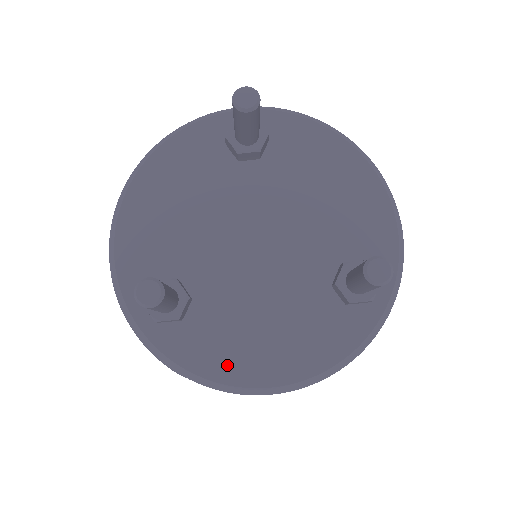
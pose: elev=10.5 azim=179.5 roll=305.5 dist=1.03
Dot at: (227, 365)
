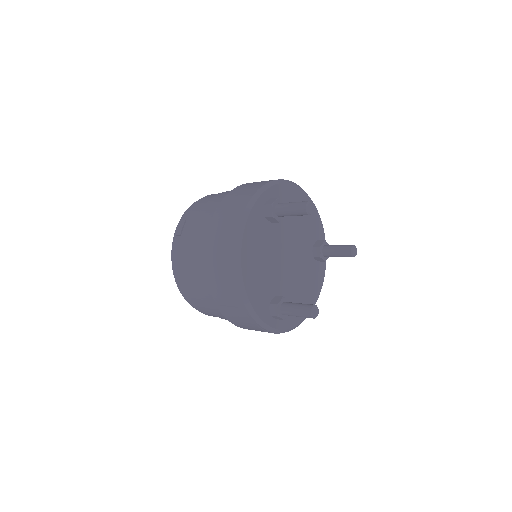
Dot at: occluded
